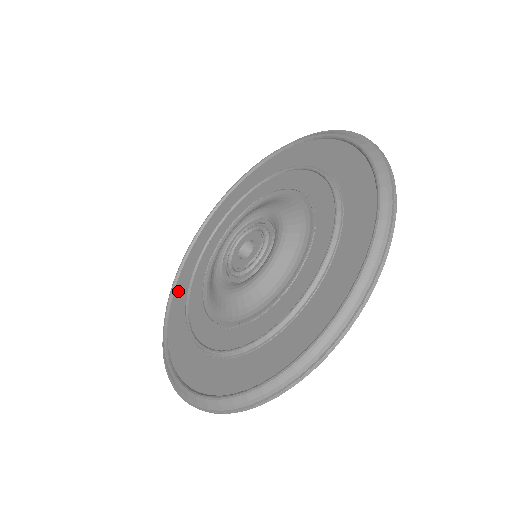
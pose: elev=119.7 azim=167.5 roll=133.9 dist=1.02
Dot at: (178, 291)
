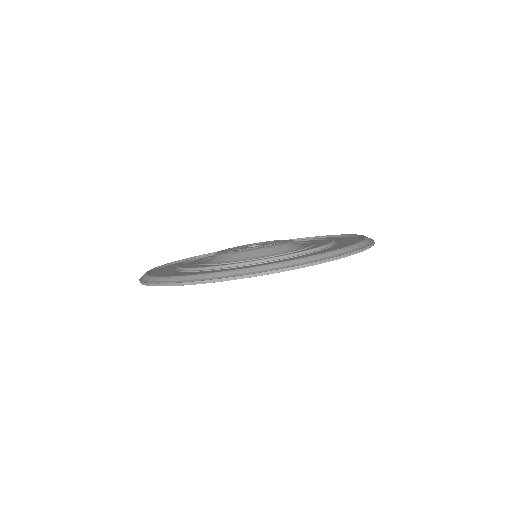
Dot at: occluded
